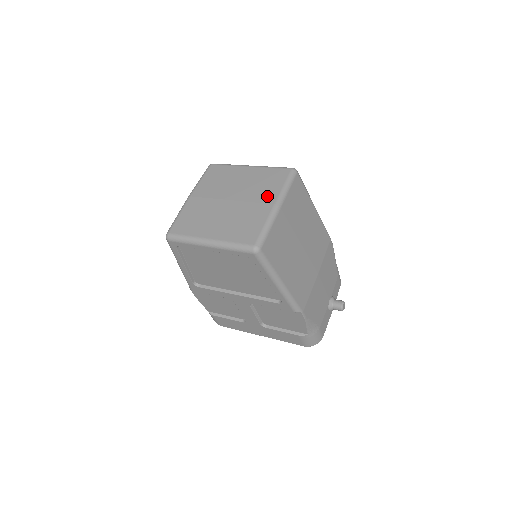
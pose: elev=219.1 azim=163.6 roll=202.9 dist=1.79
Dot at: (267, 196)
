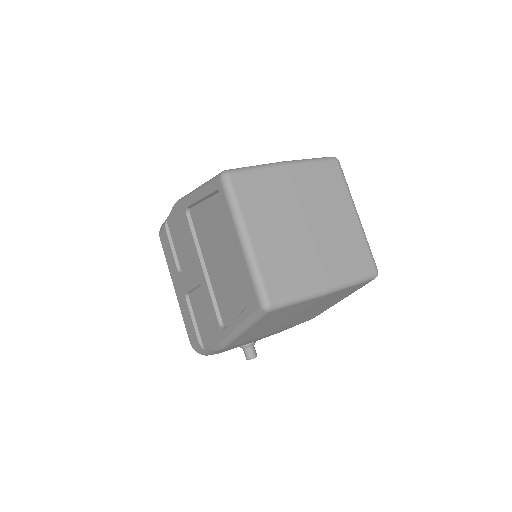
Dot at: (333, 269)
